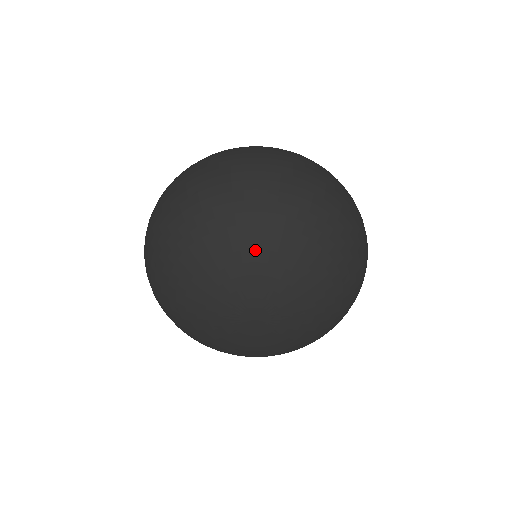
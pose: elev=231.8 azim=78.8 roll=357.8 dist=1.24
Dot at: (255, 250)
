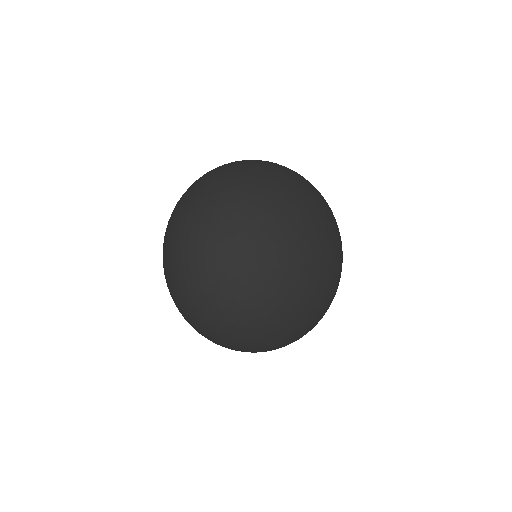
Dot at: (267, 213)
